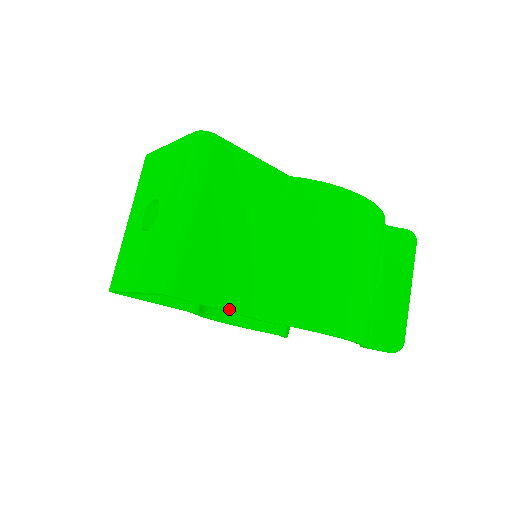
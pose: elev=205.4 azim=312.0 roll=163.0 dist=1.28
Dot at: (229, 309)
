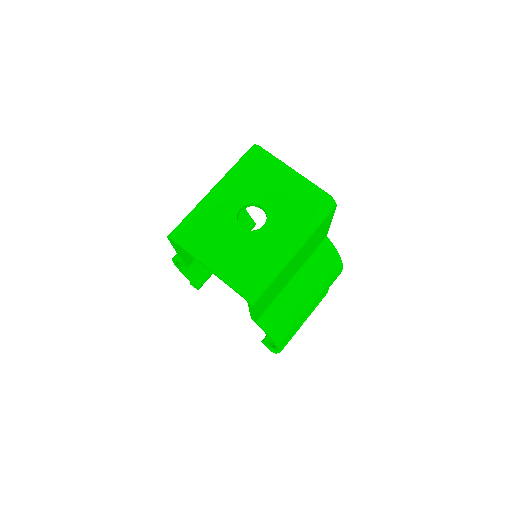
Dot at: (256, 315)
